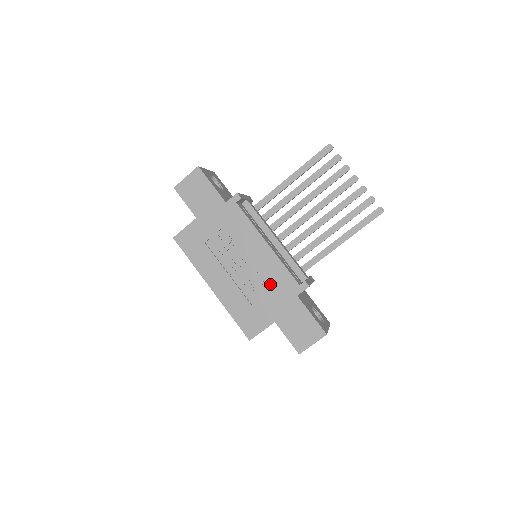
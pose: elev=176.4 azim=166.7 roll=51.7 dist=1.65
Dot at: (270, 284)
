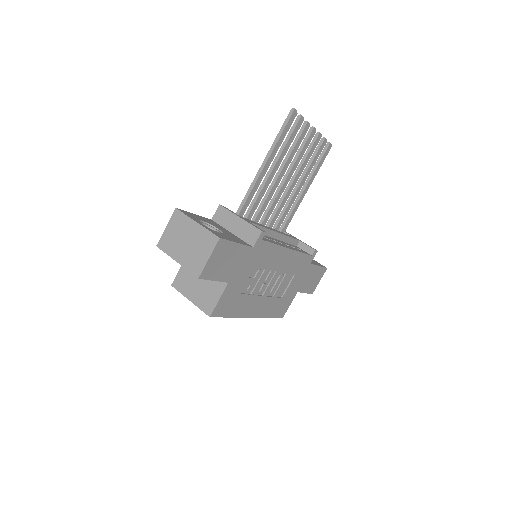
Dot at: (293, 273)
